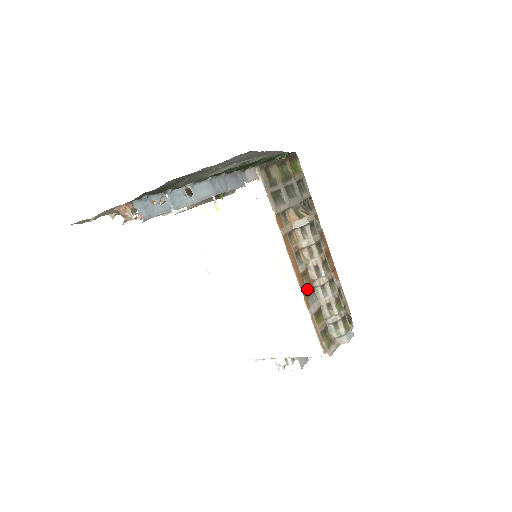
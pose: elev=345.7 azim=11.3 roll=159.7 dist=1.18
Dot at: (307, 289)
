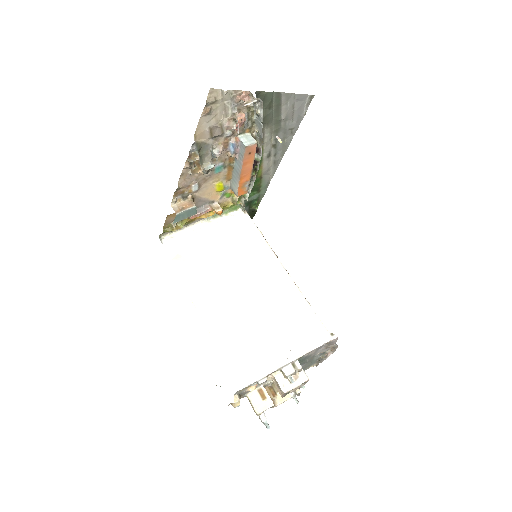
Dot at: occluded
